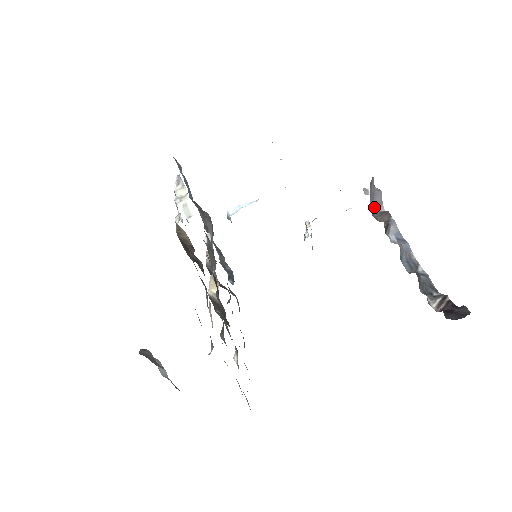
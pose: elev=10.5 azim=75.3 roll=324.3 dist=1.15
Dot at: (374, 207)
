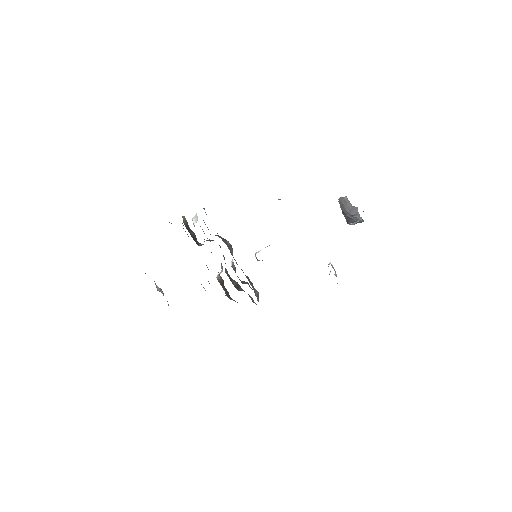
Dot at: occluded
